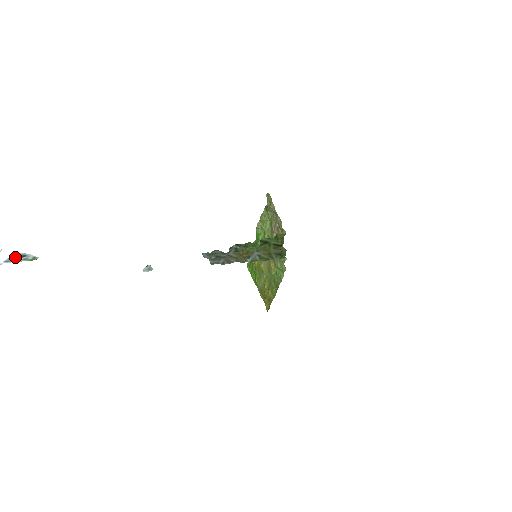
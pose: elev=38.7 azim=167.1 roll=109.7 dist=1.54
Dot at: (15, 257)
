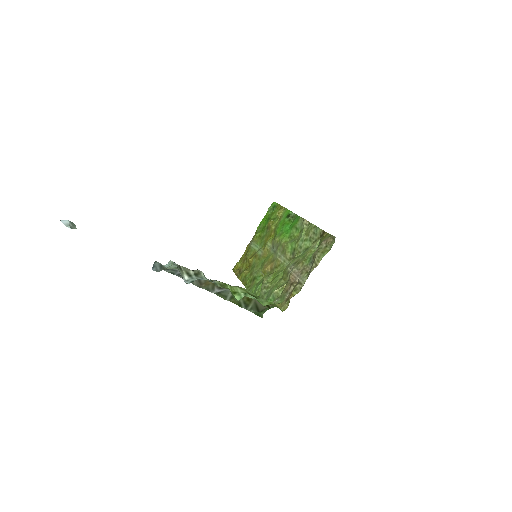
Dot at: out of frame
